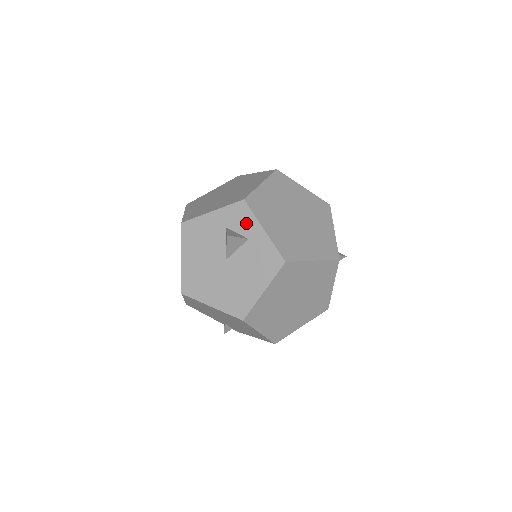
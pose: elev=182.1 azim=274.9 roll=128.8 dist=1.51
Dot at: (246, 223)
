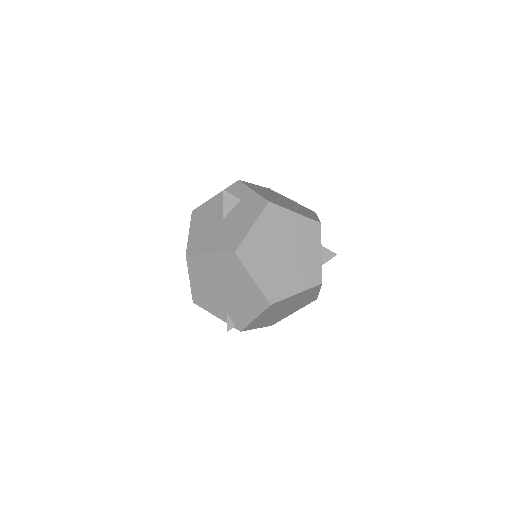
Dot at: (240, 192)
